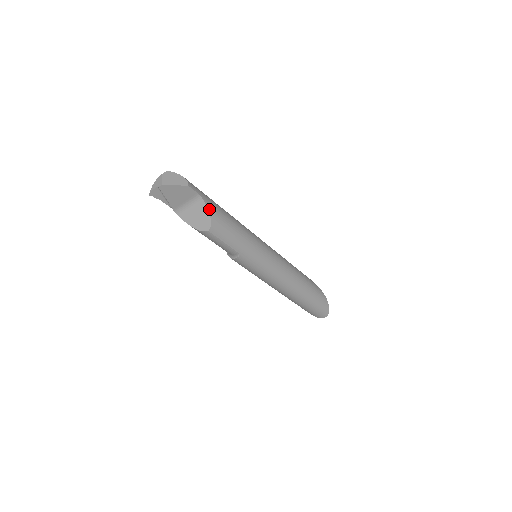
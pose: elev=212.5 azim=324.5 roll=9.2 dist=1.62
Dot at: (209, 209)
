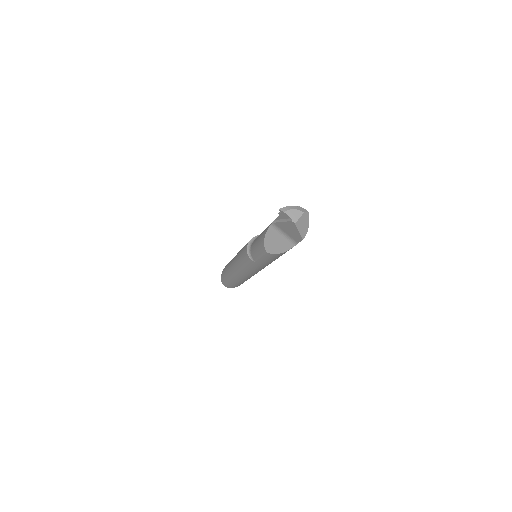
Dot at: occluded
